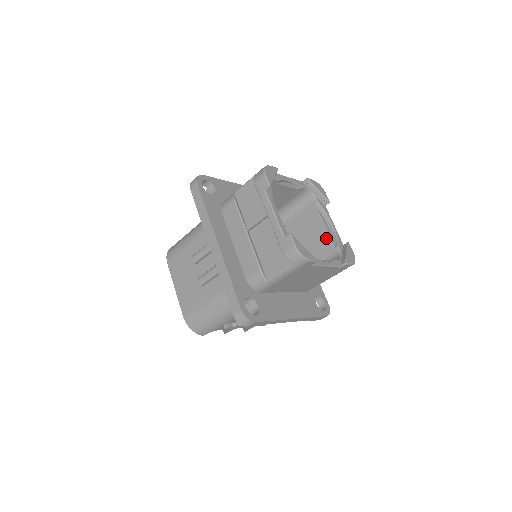
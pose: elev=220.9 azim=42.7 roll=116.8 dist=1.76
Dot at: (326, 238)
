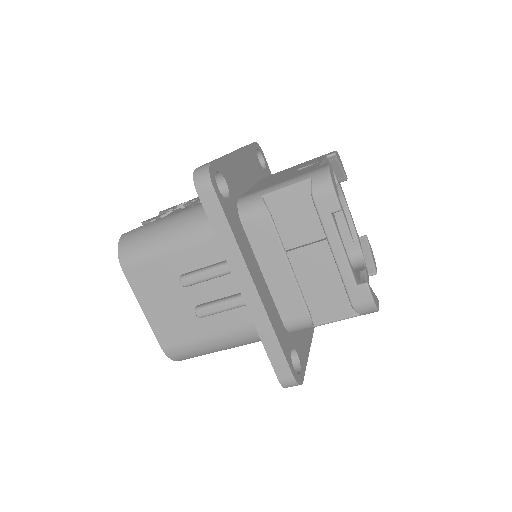
Dot at: (344, 231)
